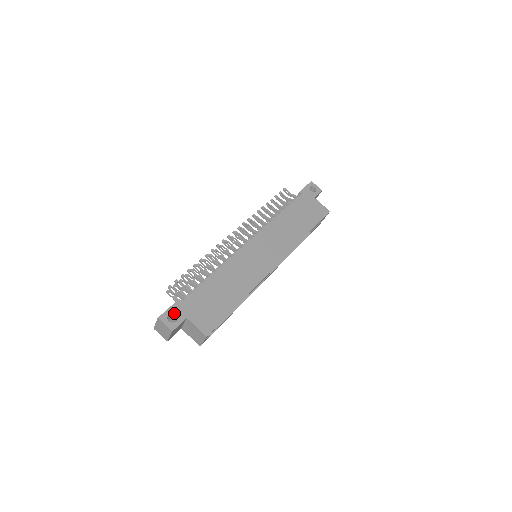
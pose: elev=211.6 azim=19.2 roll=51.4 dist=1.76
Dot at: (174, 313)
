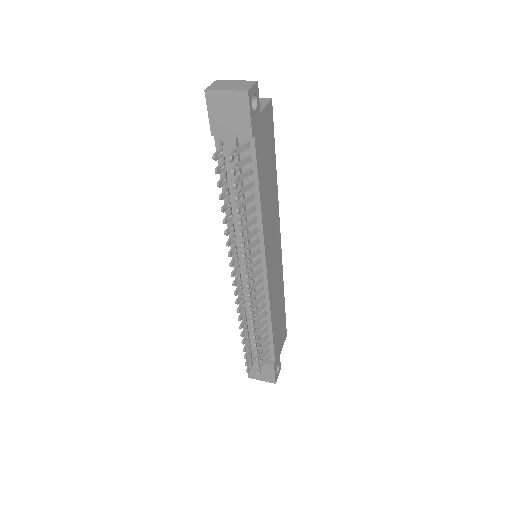
Dot at: occluded
